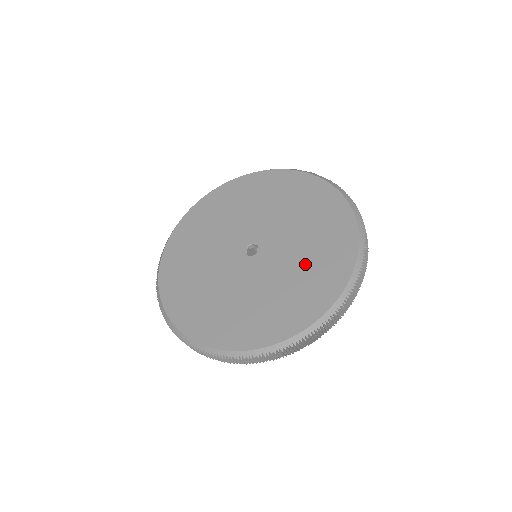
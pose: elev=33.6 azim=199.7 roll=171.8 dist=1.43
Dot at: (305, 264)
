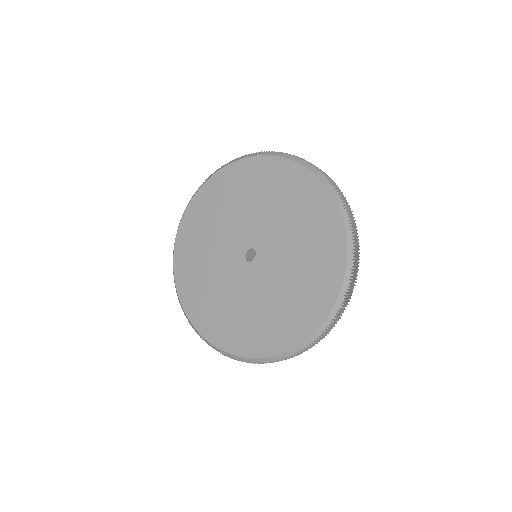
Dot at: (271, 308)
